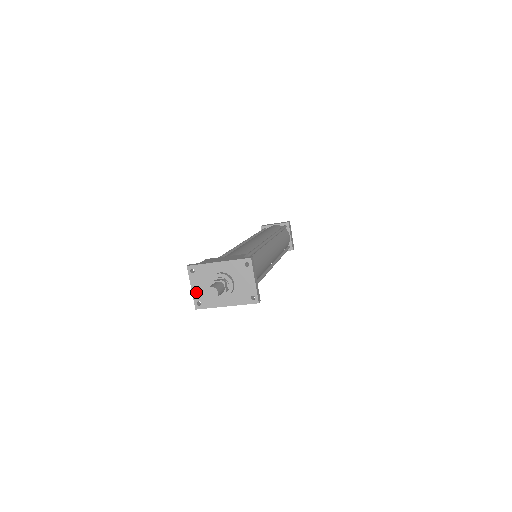
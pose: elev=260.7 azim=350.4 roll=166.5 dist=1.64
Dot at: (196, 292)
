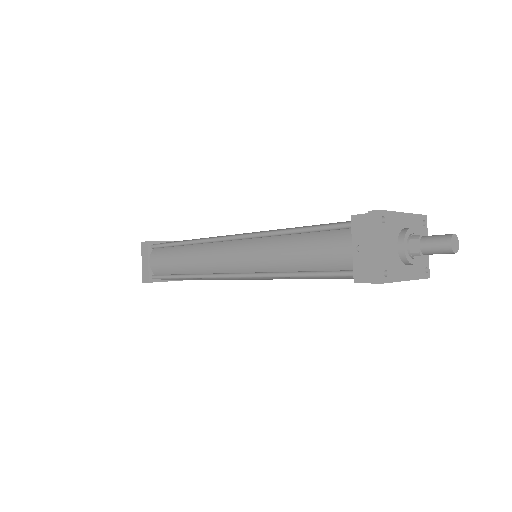
Dot at: (385, 254)
